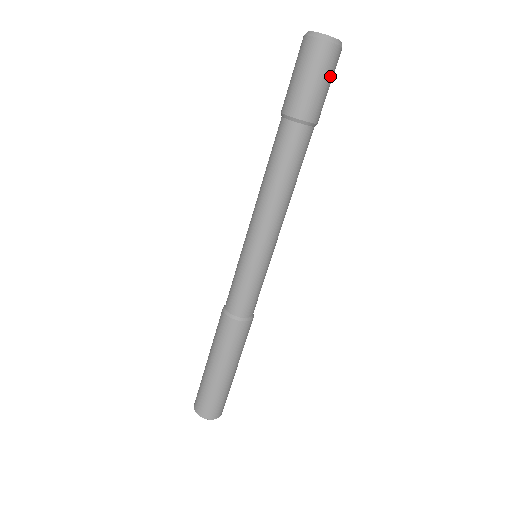
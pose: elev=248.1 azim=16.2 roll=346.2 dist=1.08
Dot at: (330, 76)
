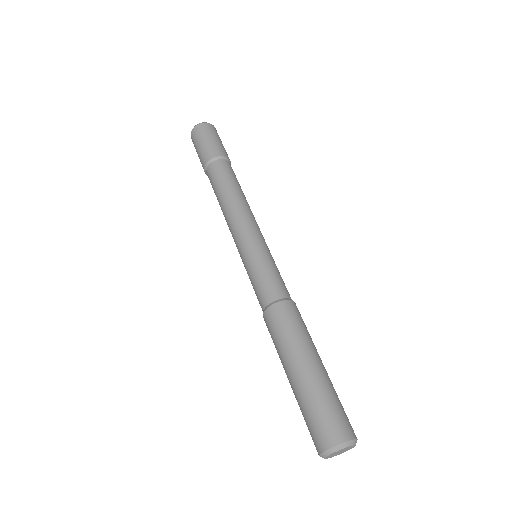
Dot at: (214, 135)
